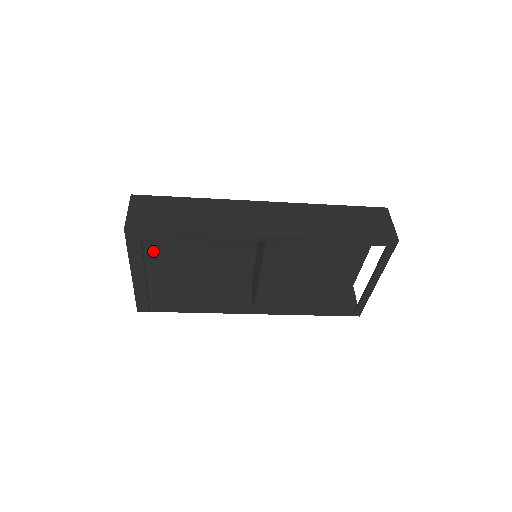
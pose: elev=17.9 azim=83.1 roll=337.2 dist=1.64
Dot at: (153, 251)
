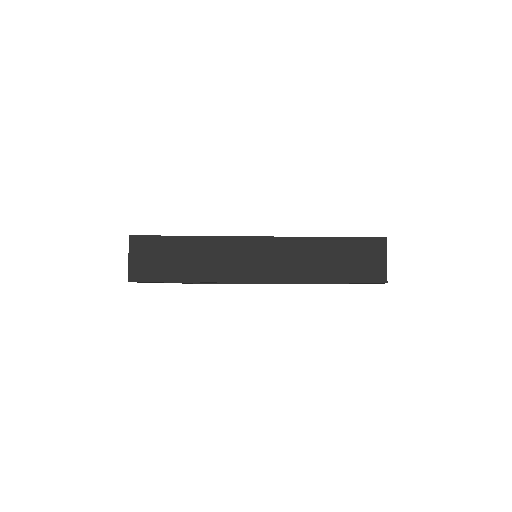
Dot at: occluded
